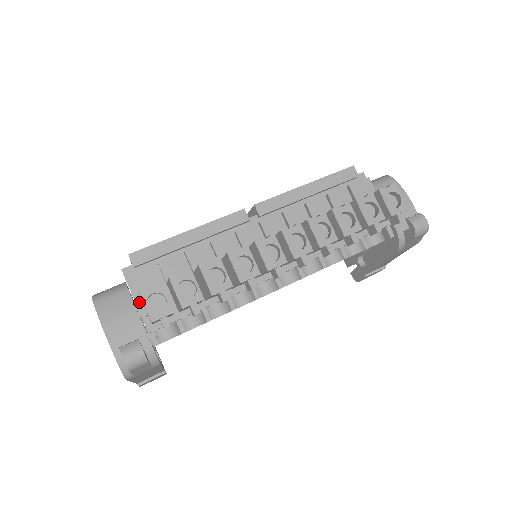
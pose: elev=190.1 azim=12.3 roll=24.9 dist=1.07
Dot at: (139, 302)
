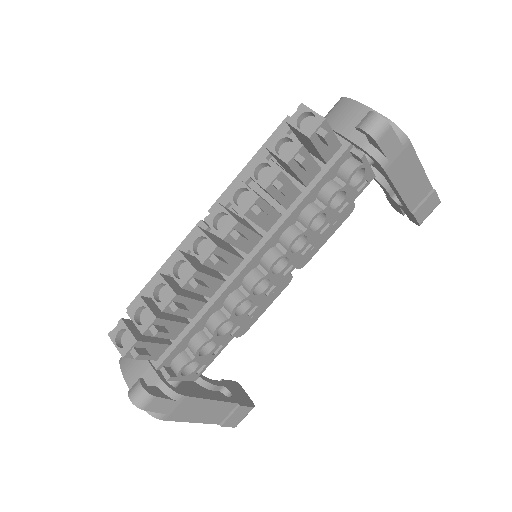
Dot at: occluded
